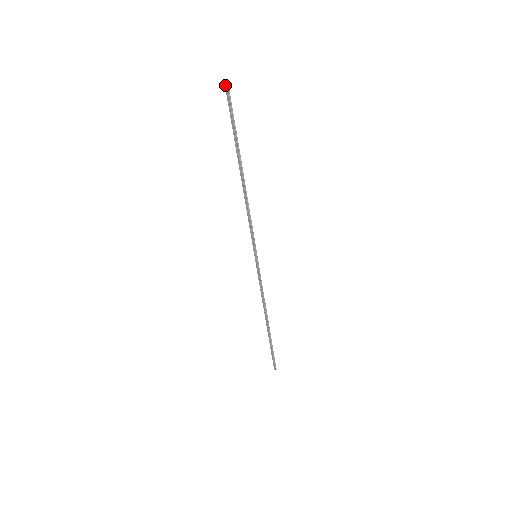
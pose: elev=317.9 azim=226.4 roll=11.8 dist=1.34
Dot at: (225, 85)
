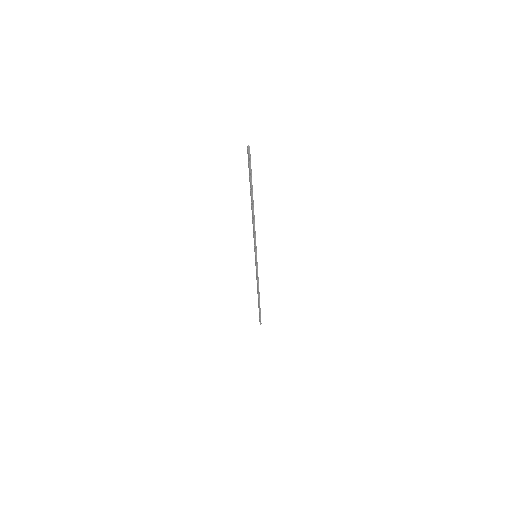
Dot at: (247, 146)
